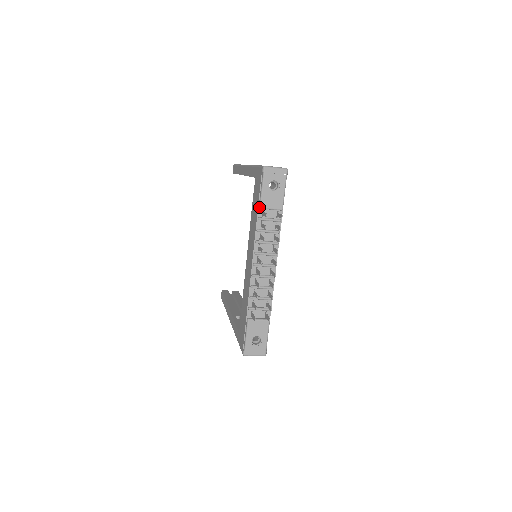
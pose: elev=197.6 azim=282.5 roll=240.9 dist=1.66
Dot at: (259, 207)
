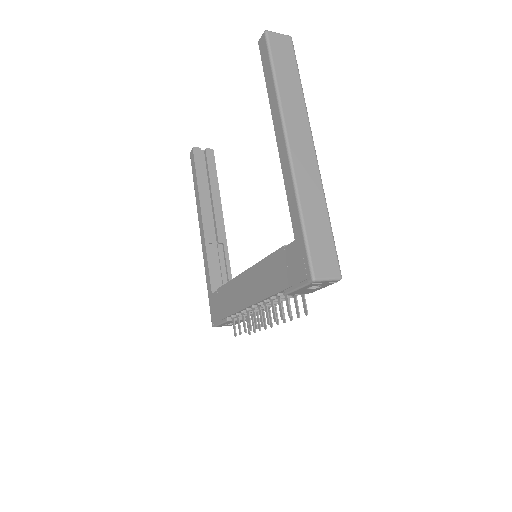
Dot at: (285, 294)
